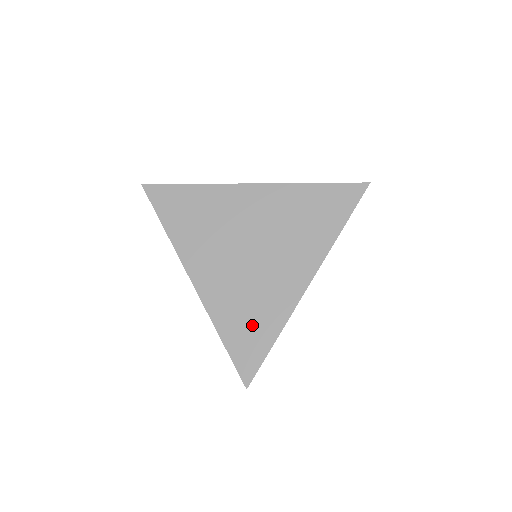
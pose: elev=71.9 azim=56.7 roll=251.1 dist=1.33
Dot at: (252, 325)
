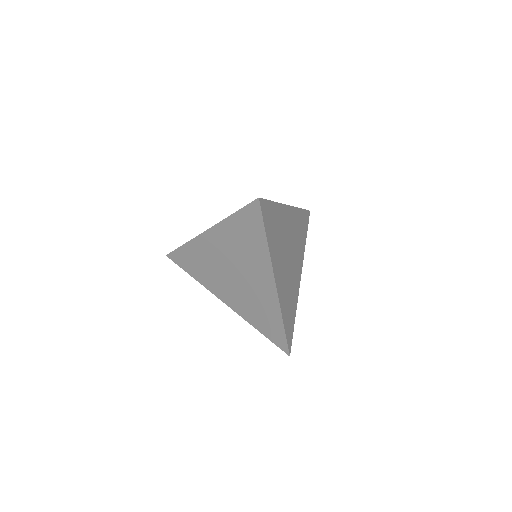
Dot at: (195, 265)
